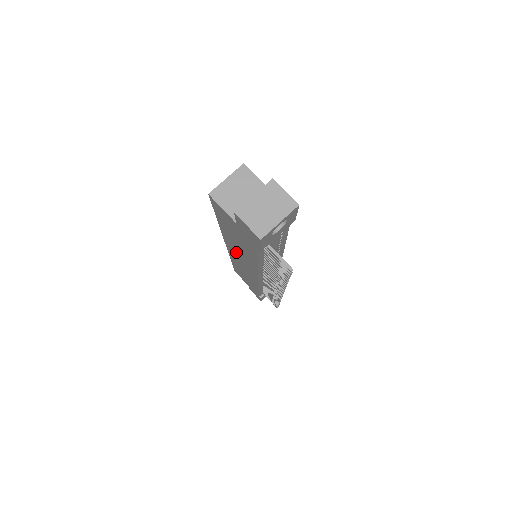
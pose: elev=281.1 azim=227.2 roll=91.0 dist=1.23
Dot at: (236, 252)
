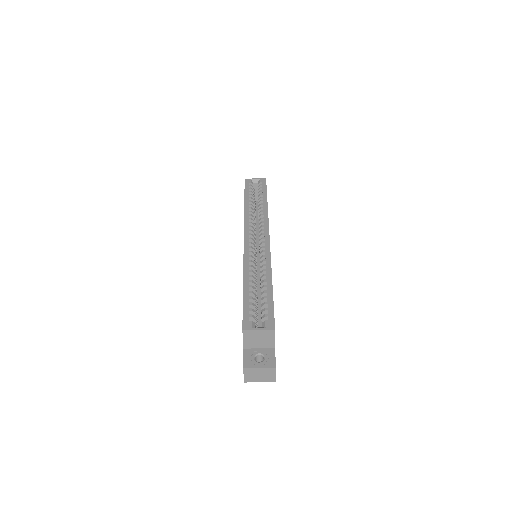
Dot at: occluded
